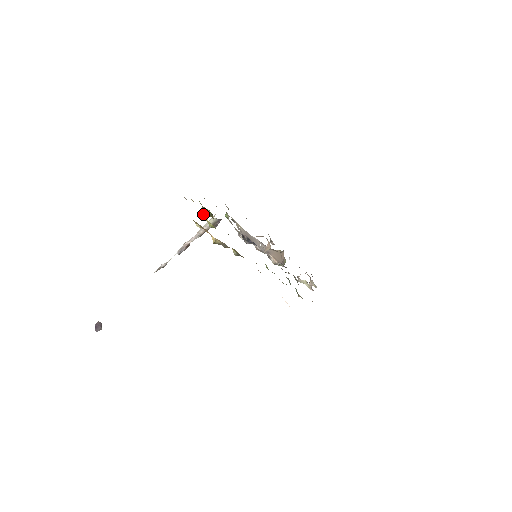
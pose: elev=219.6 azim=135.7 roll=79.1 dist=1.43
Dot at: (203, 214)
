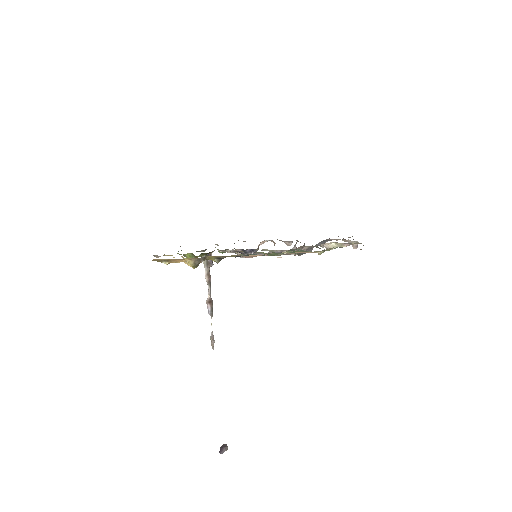
Dot at: occluded
